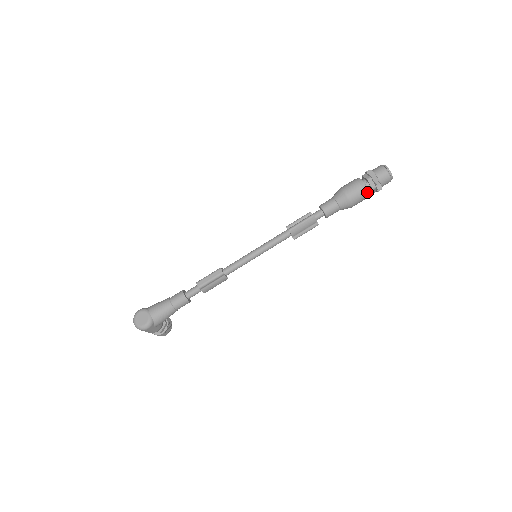
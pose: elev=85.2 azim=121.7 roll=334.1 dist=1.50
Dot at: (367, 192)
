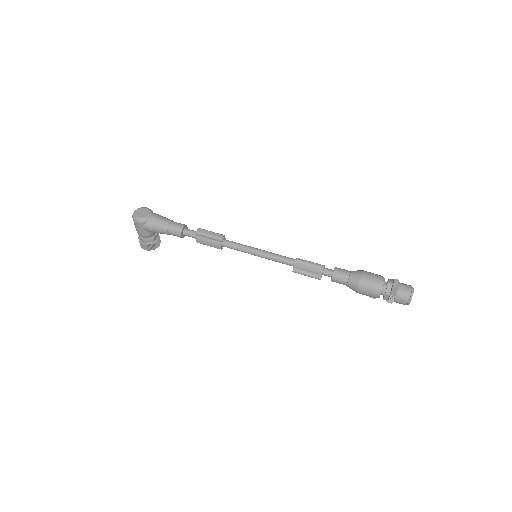
Dot at: (379, 291)
